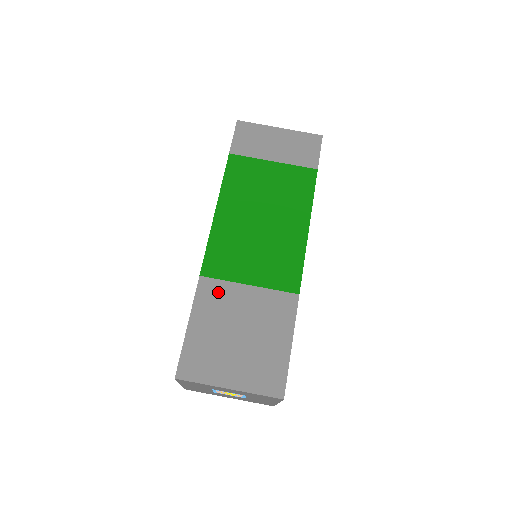
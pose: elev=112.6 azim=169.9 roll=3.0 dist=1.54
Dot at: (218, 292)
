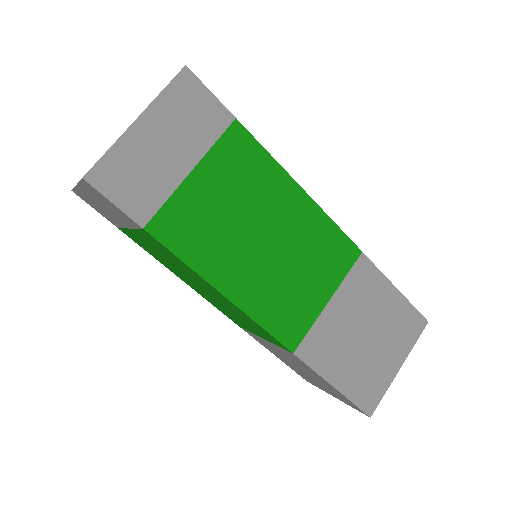
Dot at: (320, 340)
